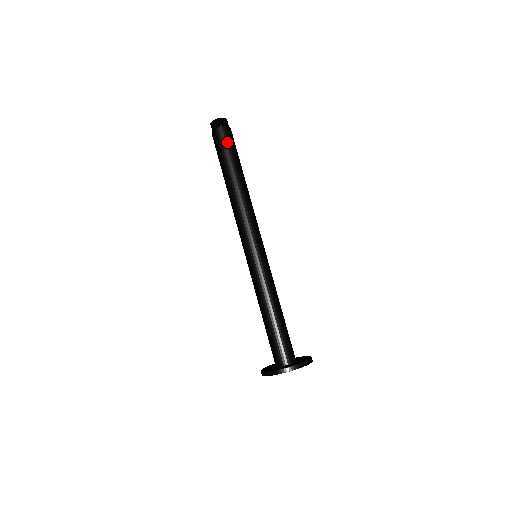
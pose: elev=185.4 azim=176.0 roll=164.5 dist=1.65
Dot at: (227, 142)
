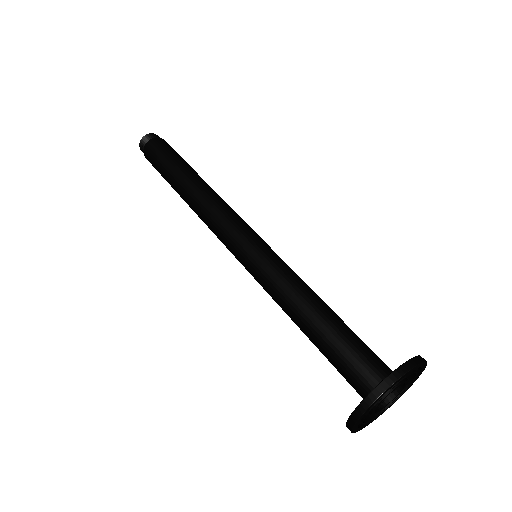
Dot at: (168, 148)
